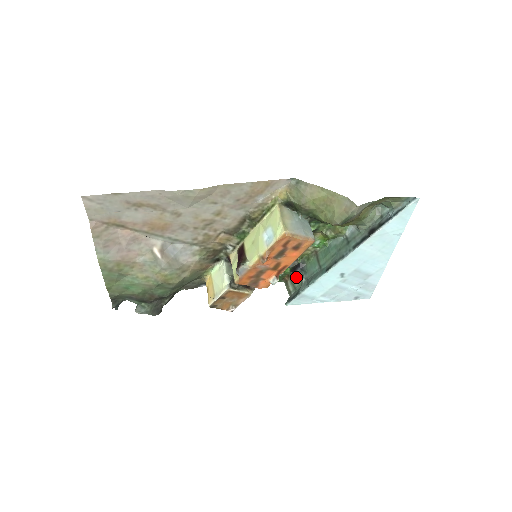
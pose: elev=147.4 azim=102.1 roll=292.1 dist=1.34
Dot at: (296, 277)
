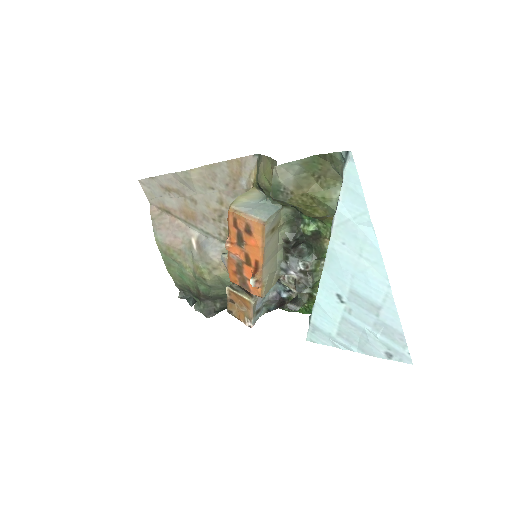
Dot at: occluded
